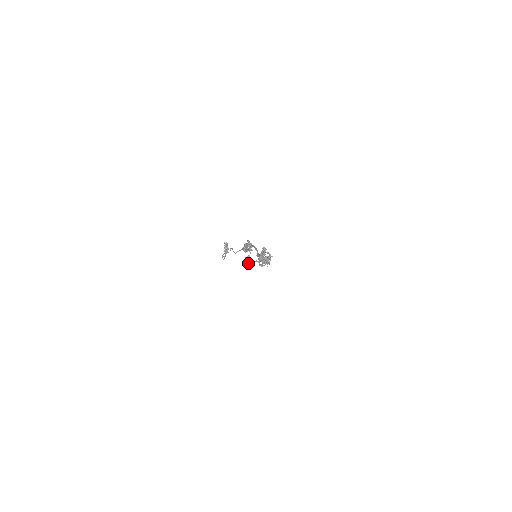
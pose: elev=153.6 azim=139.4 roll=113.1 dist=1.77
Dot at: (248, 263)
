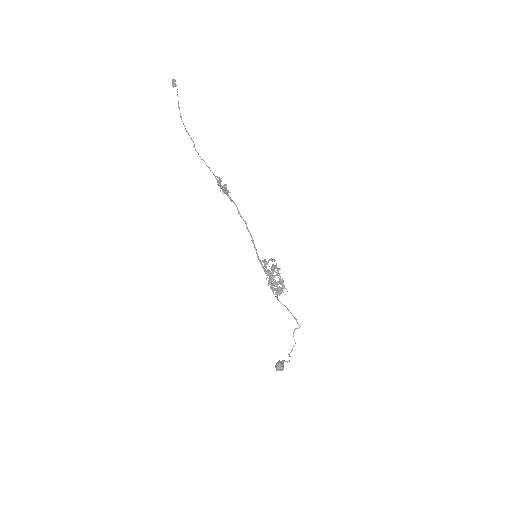
Dot at: (281, 365)
